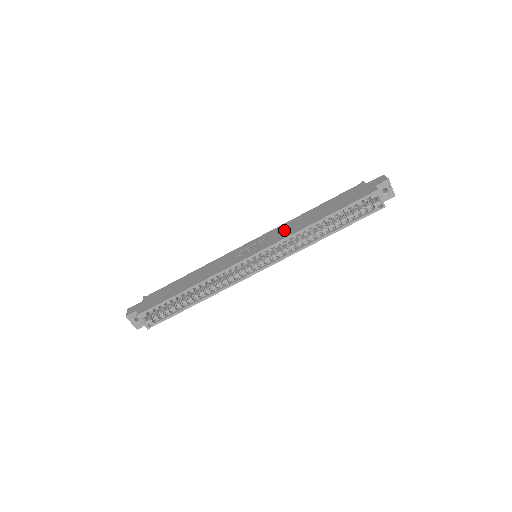
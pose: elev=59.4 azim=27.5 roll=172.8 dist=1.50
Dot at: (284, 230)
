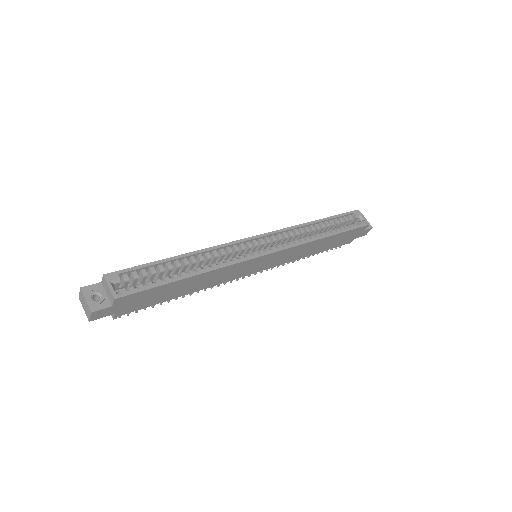
Dot at: occluded
